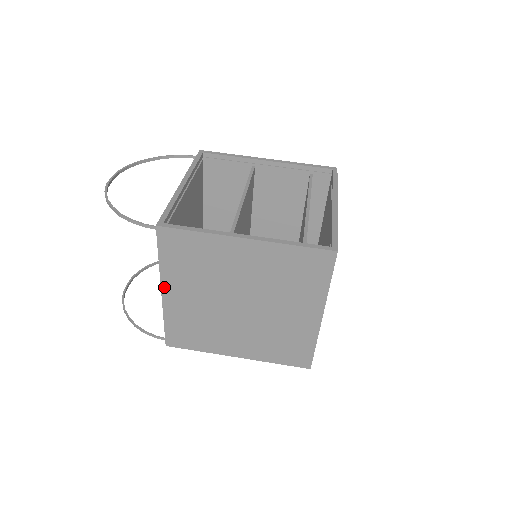
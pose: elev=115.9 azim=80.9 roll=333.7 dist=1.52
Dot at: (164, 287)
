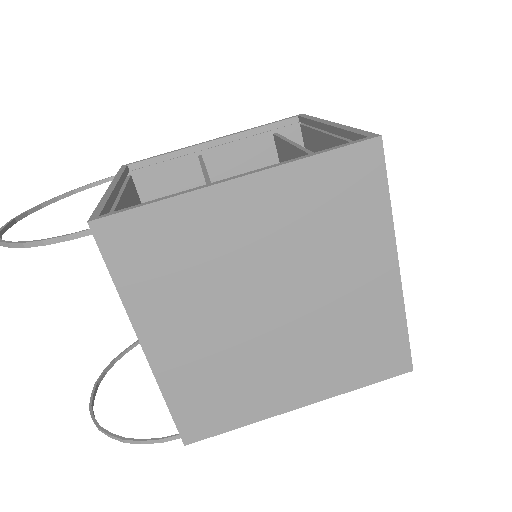
Dot at: (143, 335)
